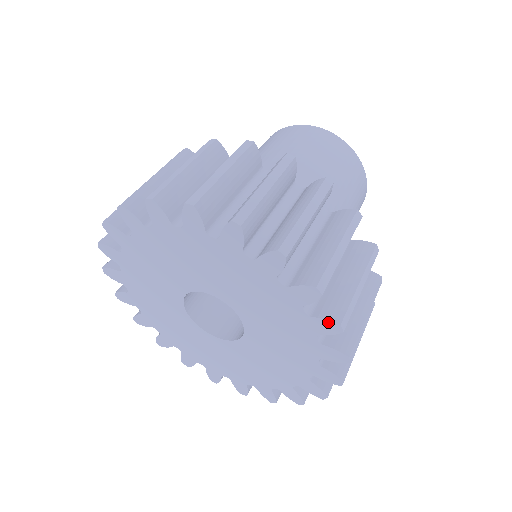
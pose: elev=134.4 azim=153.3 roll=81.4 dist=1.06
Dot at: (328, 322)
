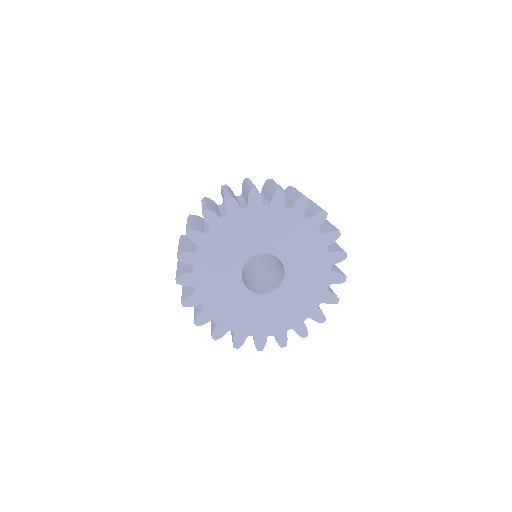
Dot at: (335, 296)
